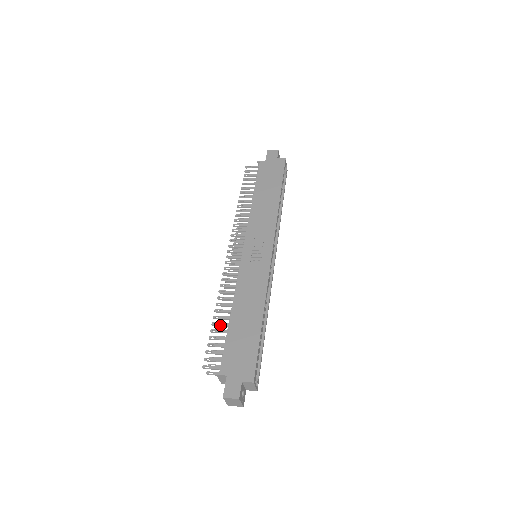
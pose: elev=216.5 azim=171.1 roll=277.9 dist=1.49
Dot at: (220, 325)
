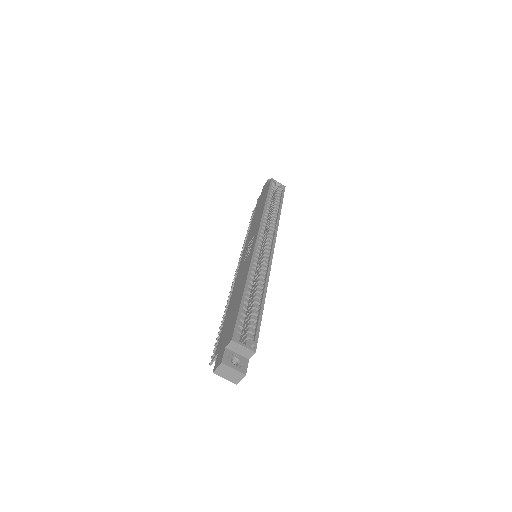
Dot at: occluded
